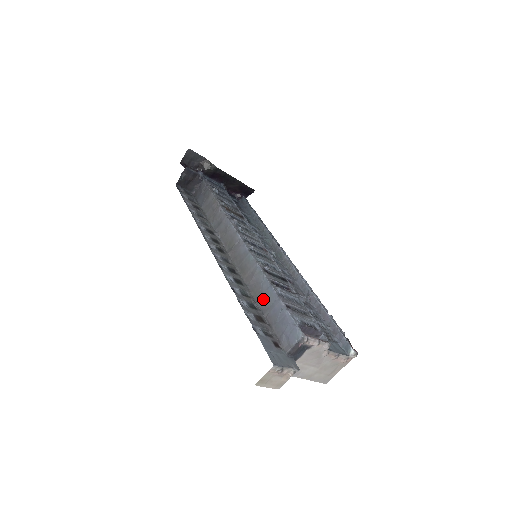
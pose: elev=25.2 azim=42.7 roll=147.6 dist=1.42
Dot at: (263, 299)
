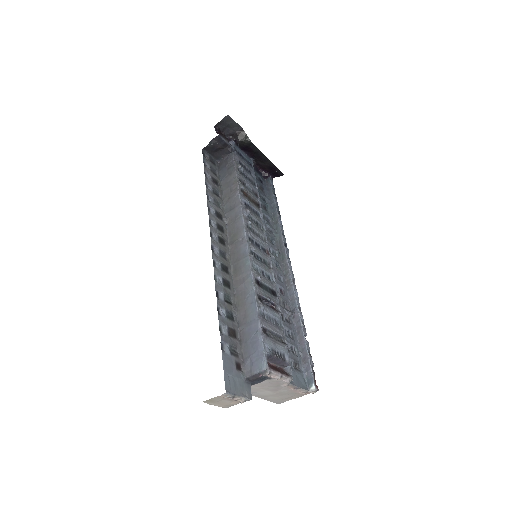
Dot at: (244, 311)
